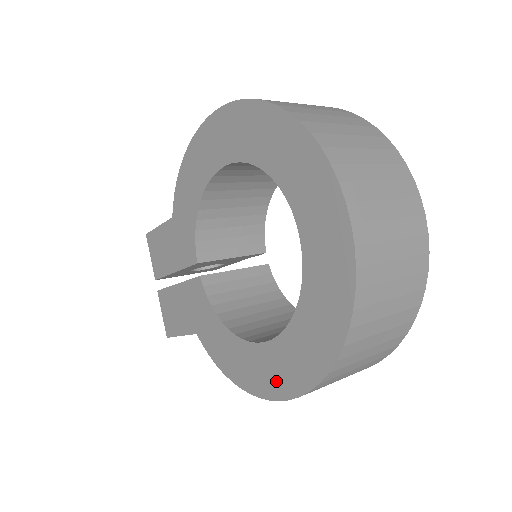
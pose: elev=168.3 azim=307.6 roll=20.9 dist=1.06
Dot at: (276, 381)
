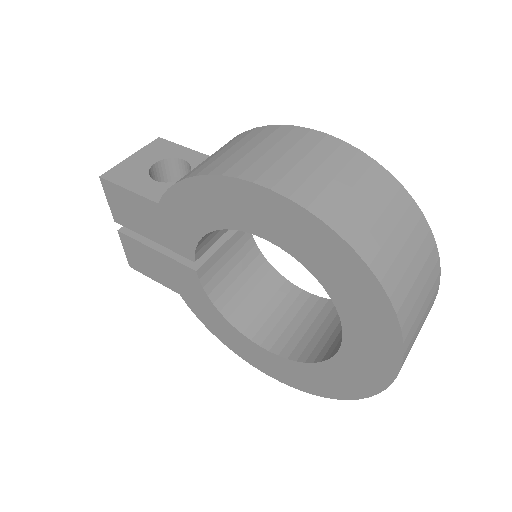
Dot at: (273, 370)
